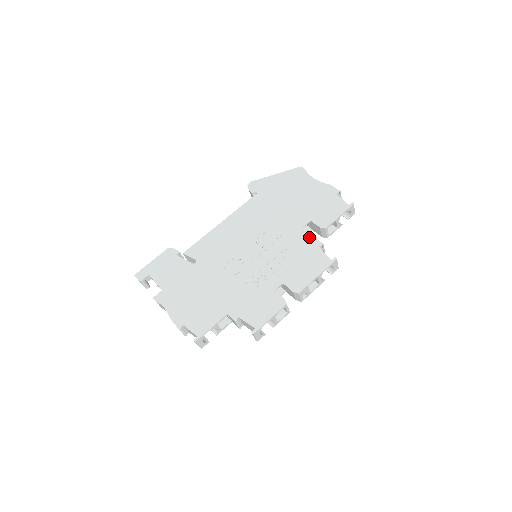
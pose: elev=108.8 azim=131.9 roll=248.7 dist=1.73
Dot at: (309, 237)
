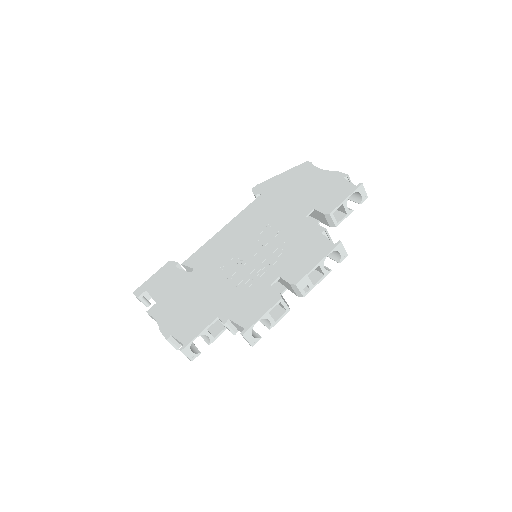
Dot at: (311, 225)
